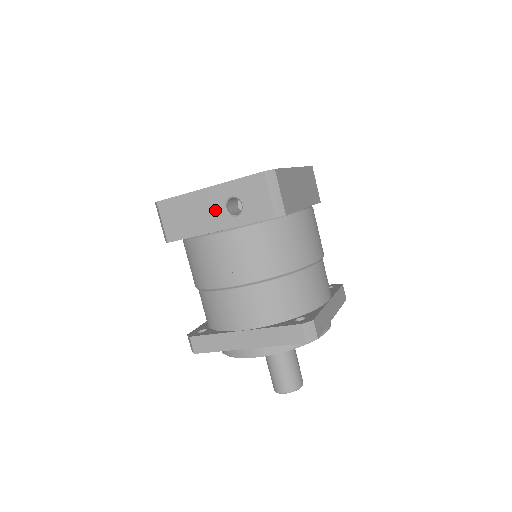
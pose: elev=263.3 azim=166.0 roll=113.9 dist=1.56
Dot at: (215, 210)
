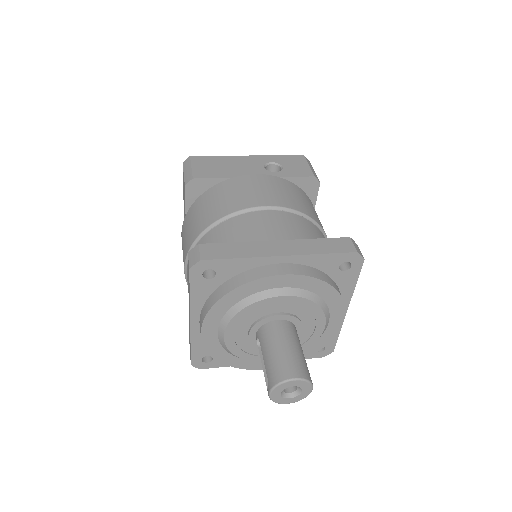
Dot at: (254, 167)
